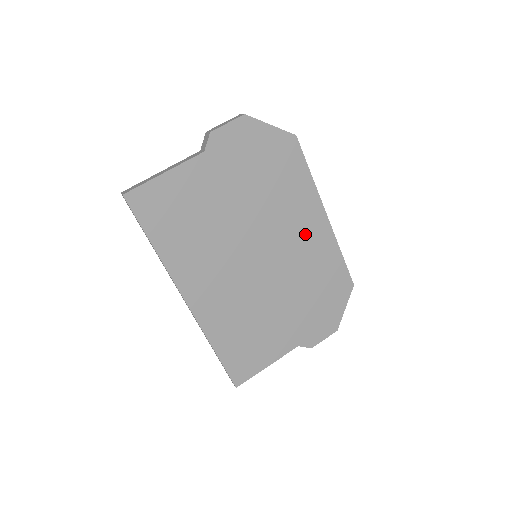
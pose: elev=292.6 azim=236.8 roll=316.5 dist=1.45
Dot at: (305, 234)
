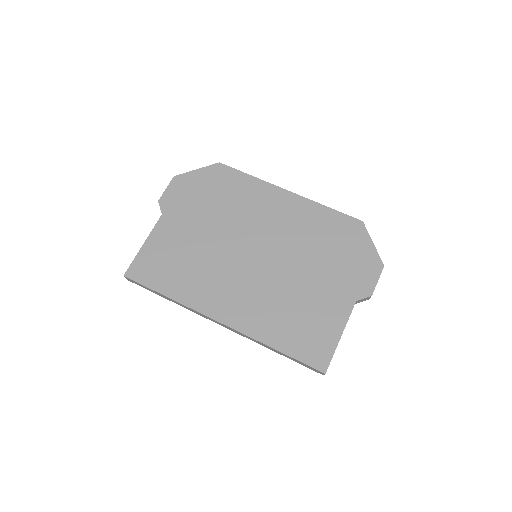
Dot at: (281, 214)
